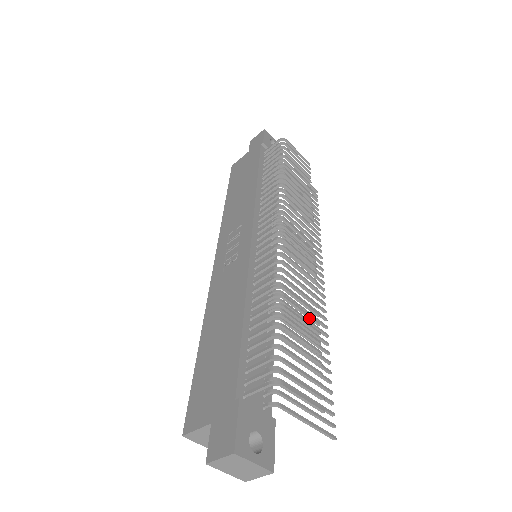
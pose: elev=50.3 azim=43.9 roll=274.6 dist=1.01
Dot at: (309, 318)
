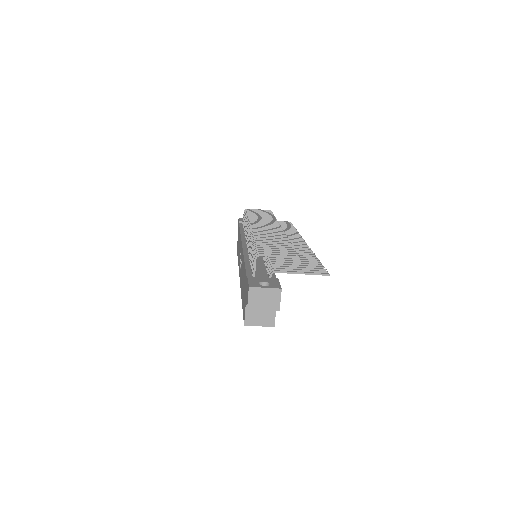
Dot at: (280, 241)
